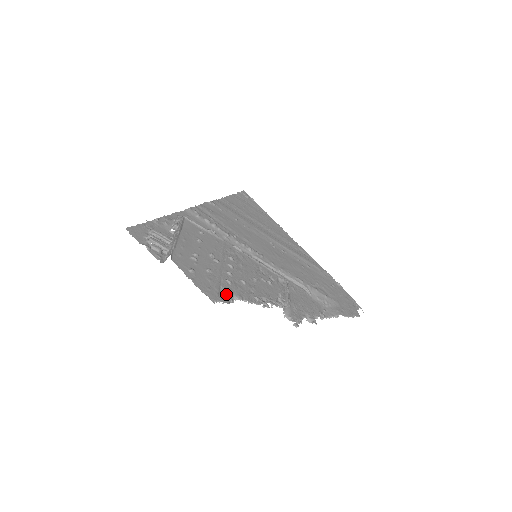
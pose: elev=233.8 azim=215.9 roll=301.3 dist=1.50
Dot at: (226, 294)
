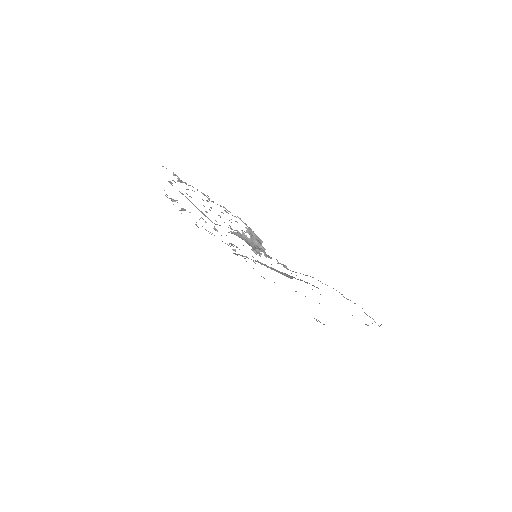
Dot at: occluded
